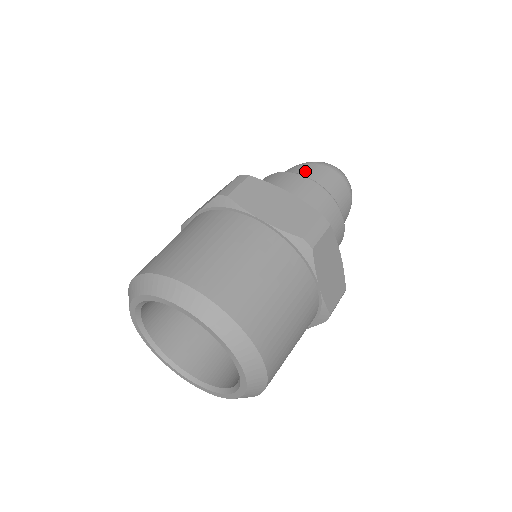
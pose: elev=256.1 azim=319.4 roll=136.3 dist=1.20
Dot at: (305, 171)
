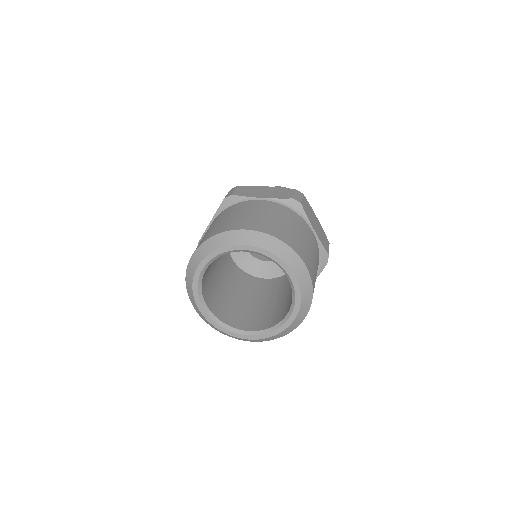
Dot at: occluded
